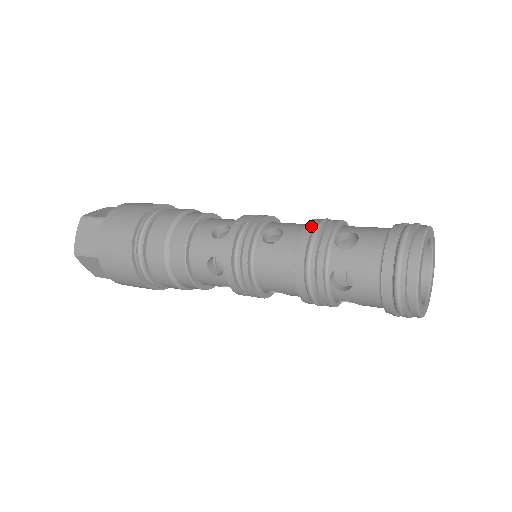
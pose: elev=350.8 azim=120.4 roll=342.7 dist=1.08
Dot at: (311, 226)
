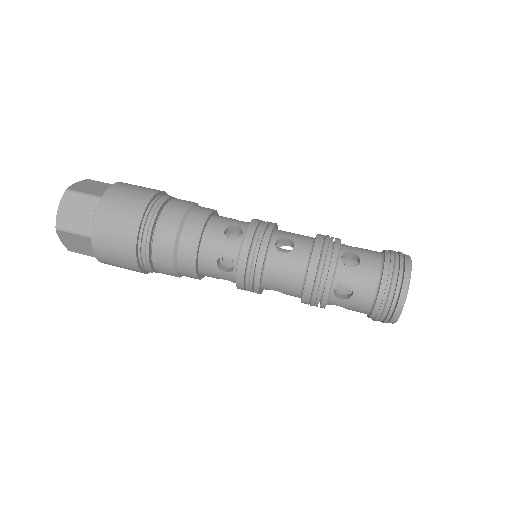
Dot at: (320, 243)
